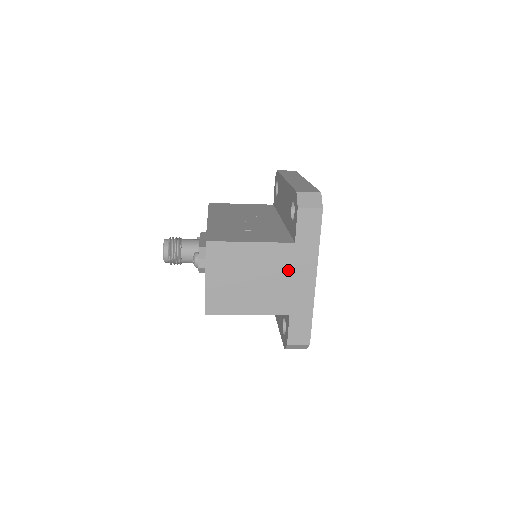
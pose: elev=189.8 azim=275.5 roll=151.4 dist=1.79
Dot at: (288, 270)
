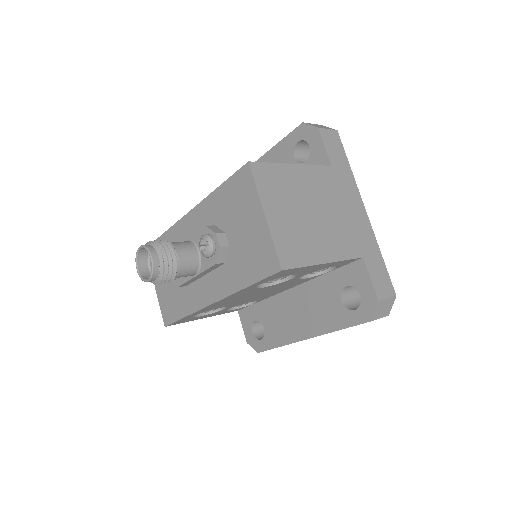
Dot at: (339, 199)
